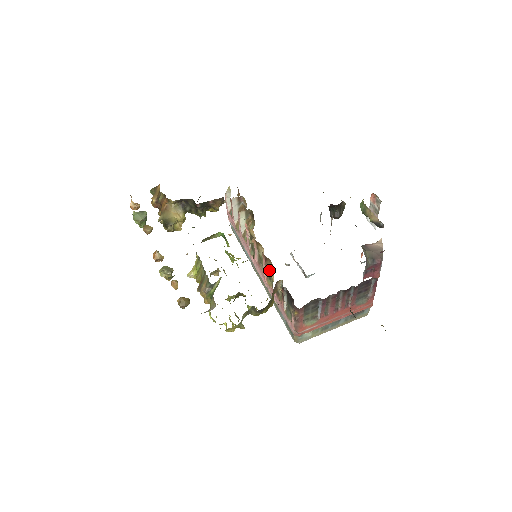
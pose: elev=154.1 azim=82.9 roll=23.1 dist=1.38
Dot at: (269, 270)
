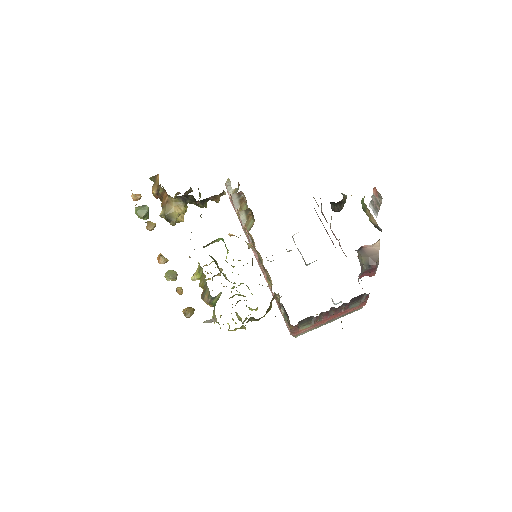
Dot at: (268, 275)
